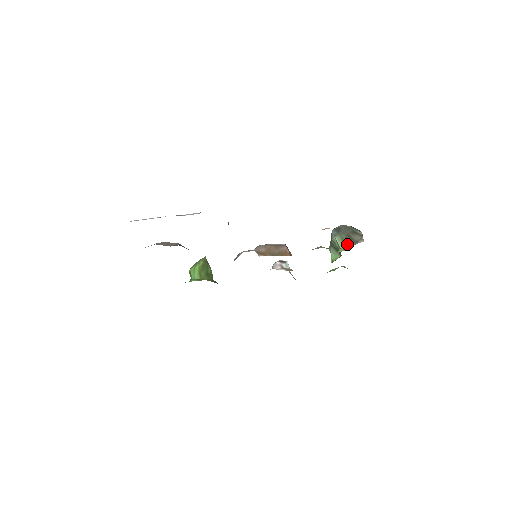
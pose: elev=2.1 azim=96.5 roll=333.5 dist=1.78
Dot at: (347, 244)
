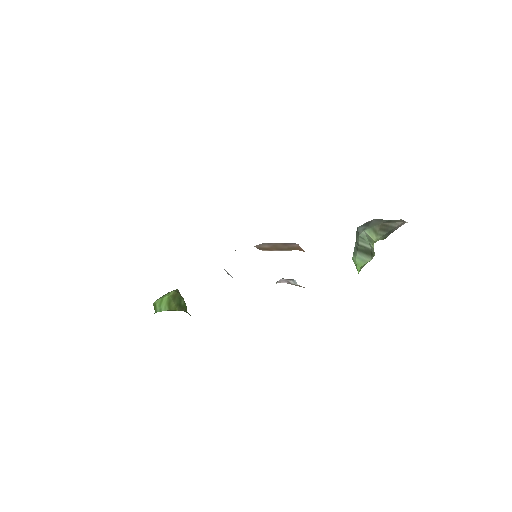
Dot at: (383, 234)
